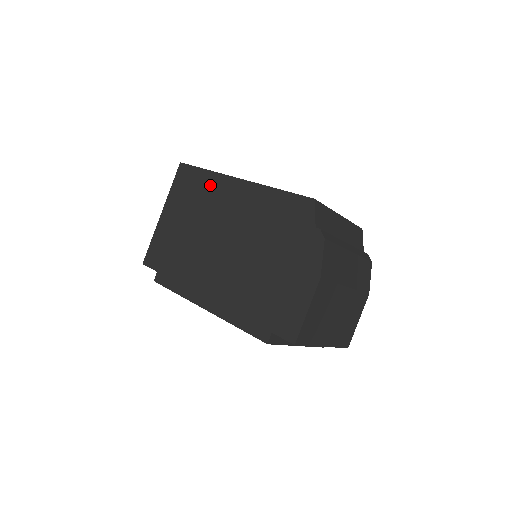
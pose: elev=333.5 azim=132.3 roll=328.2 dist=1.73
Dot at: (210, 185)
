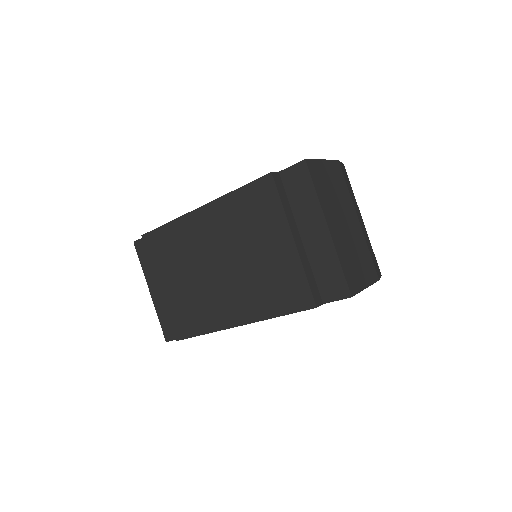
Dot at: occluded
